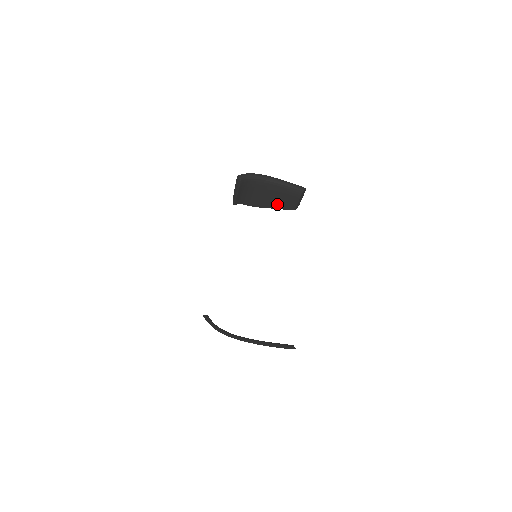
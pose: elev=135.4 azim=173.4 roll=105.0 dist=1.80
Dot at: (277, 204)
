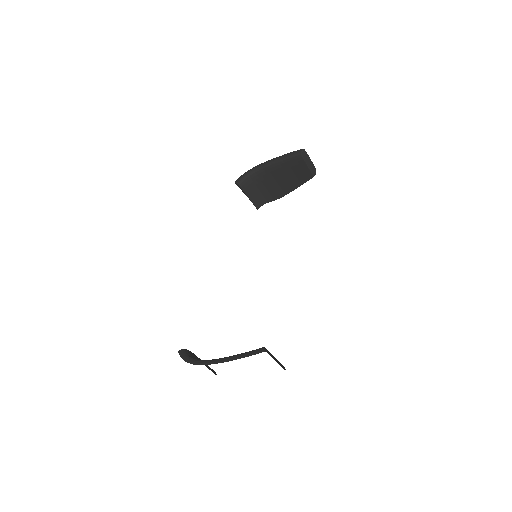
Dot at: (295, 182)
